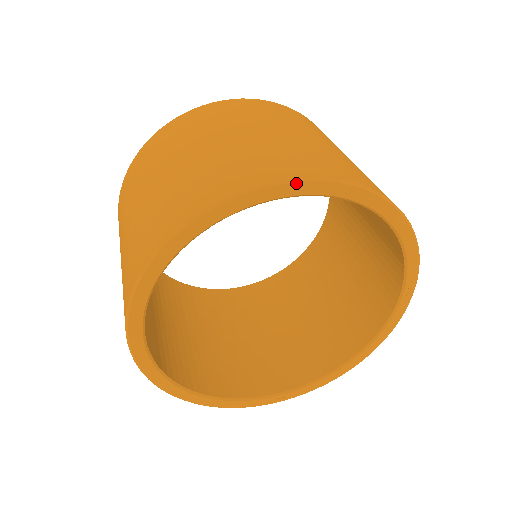
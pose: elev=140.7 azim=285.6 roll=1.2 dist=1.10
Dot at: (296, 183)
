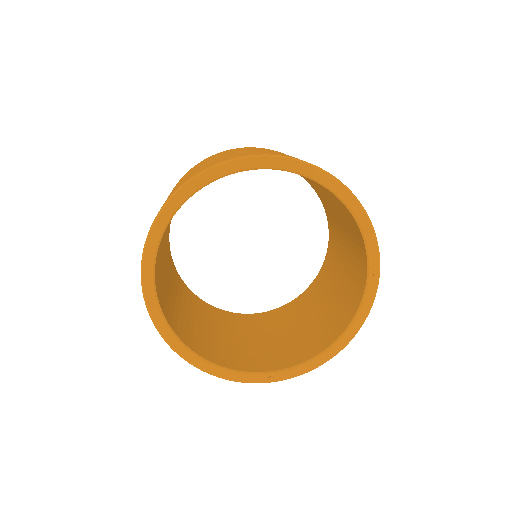
Dot at: (262, 157)
